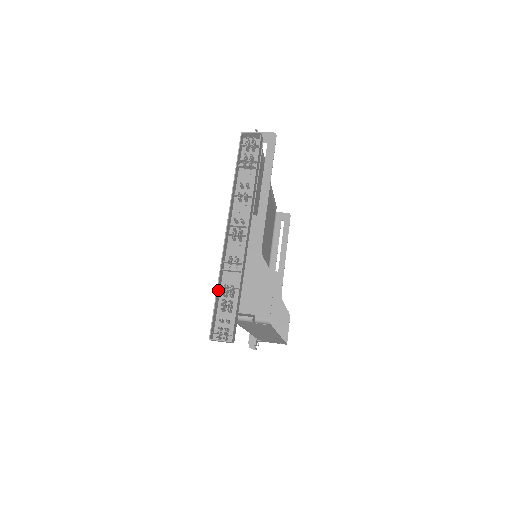
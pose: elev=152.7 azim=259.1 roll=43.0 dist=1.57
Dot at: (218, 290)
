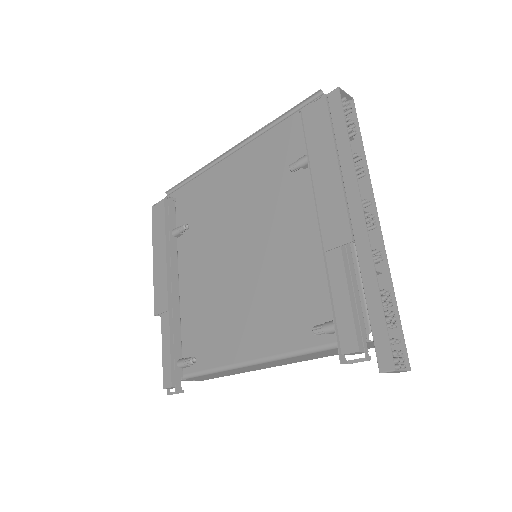
Dot at: (375, 298)
